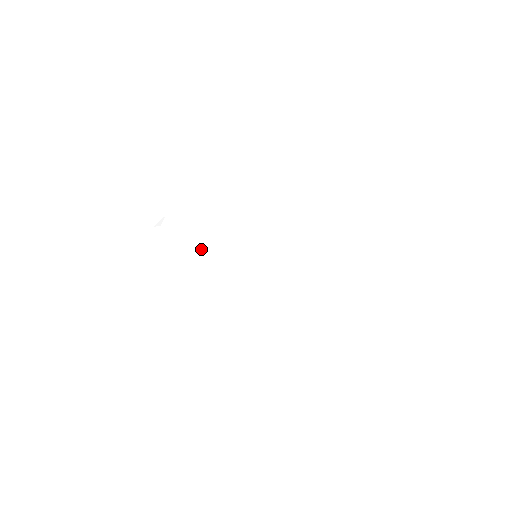
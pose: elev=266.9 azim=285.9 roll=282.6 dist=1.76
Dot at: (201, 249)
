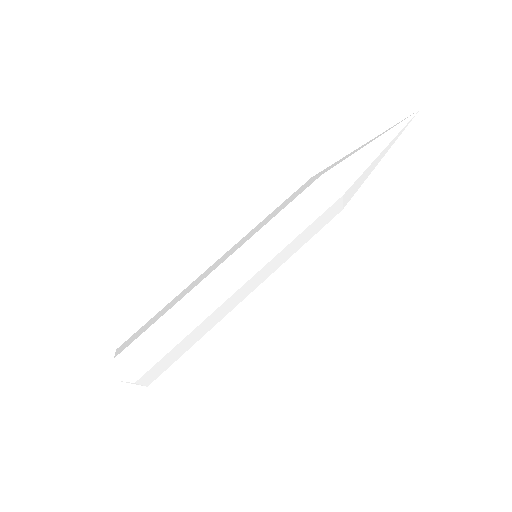
Dot at: (189, 321)
